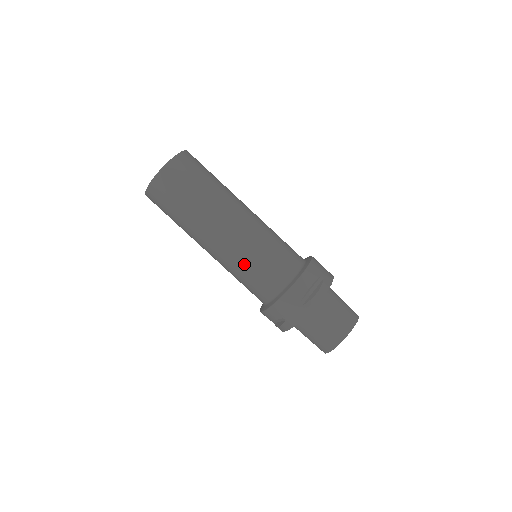
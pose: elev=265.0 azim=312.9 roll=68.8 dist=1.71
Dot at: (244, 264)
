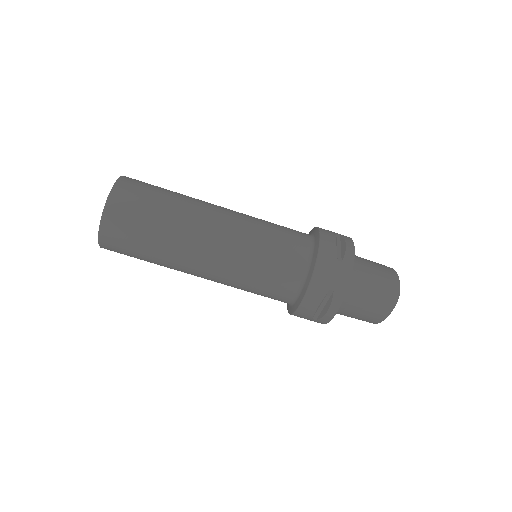
Dot at: occluded
